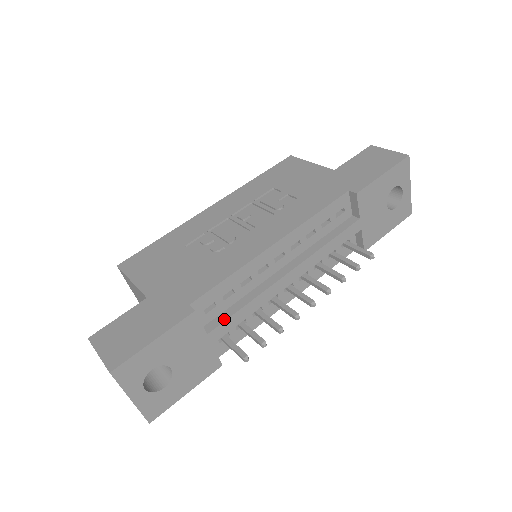
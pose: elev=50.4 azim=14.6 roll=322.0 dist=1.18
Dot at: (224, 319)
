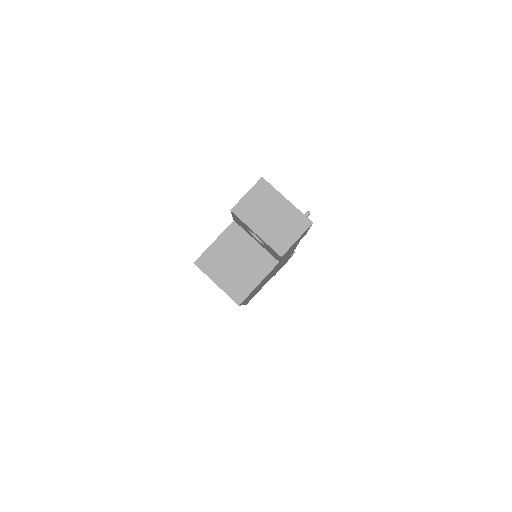
Dot at: occluded
